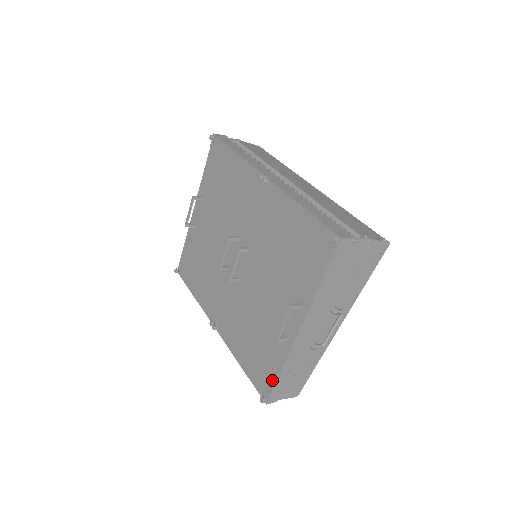
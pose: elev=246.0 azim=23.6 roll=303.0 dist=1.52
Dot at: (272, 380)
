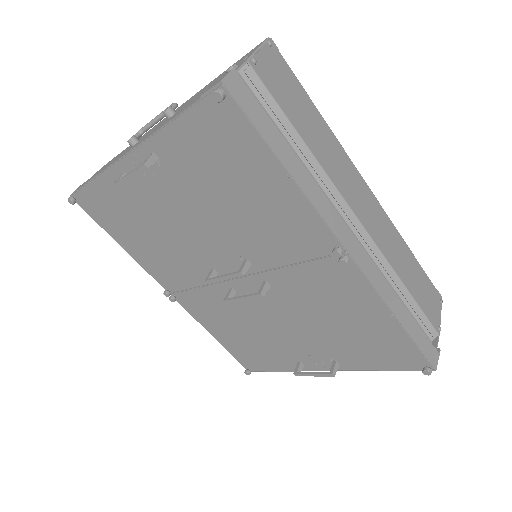
Dot at: (265, 368)
